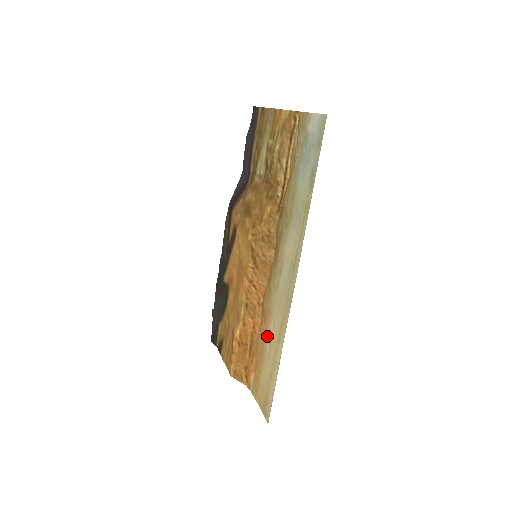
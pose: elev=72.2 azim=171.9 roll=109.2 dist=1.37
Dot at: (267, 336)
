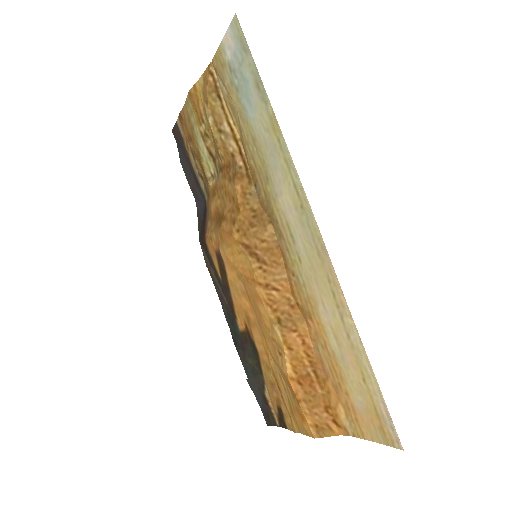
Dot at: (325, 332)
